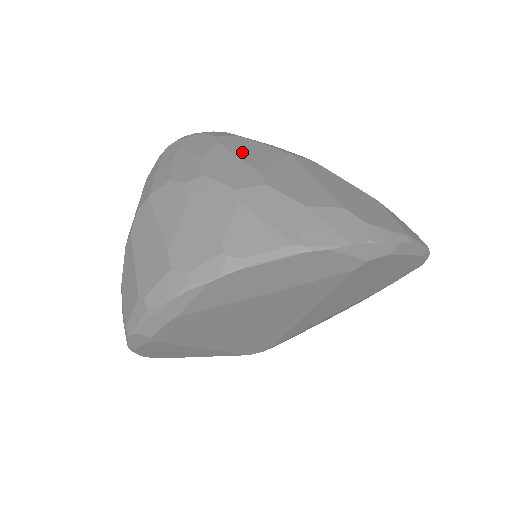
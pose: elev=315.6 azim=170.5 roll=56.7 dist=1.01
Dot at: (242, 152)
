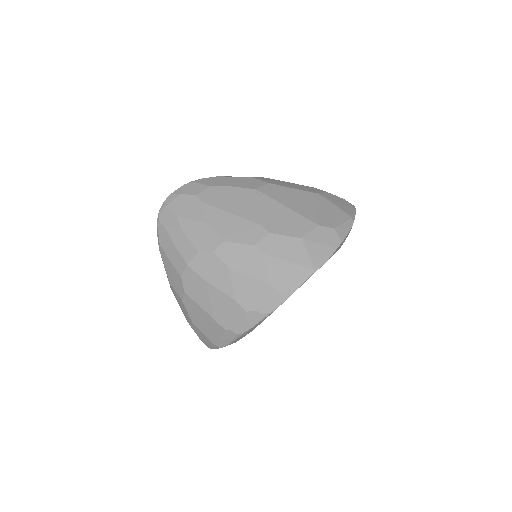
Dot at: (229, 206)
